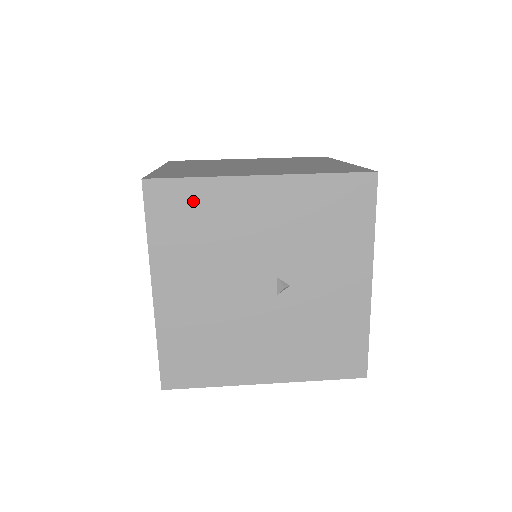
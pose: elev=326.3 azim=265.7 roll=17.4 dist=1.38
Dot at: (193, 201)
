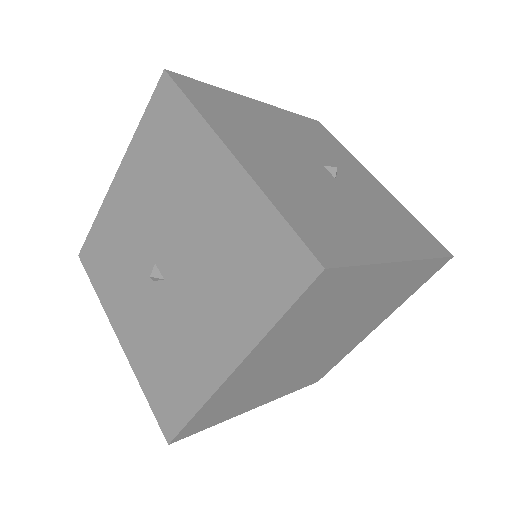
Dot at: (218, 97)
